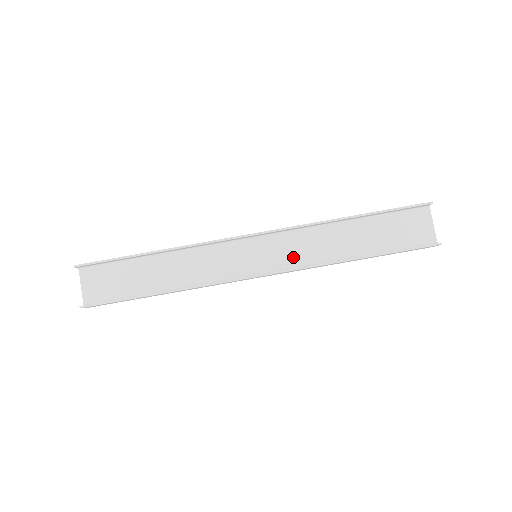
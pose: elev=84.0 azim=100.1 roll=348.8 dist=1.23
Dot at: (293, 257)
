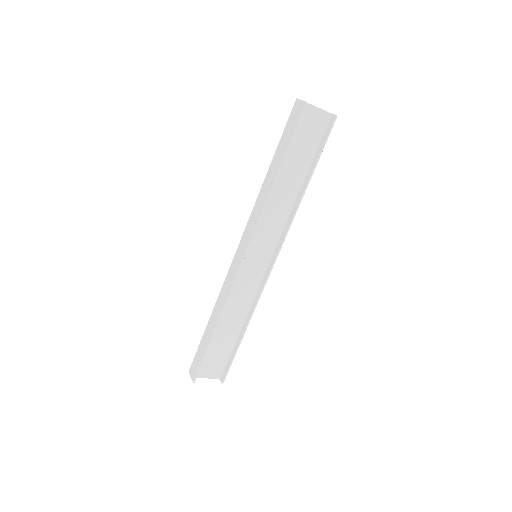
Dot at: (273, 230)
